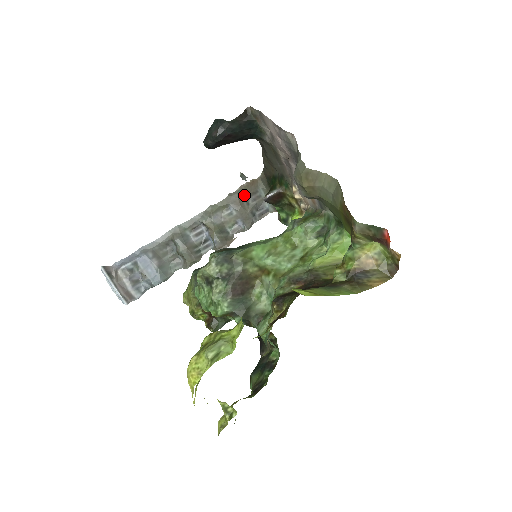
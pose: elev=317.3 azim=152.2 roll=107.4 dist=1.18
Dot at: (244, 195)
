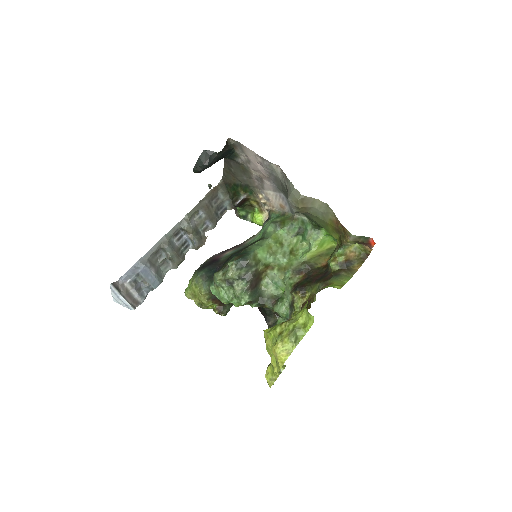
Dot at: (209, 200)
